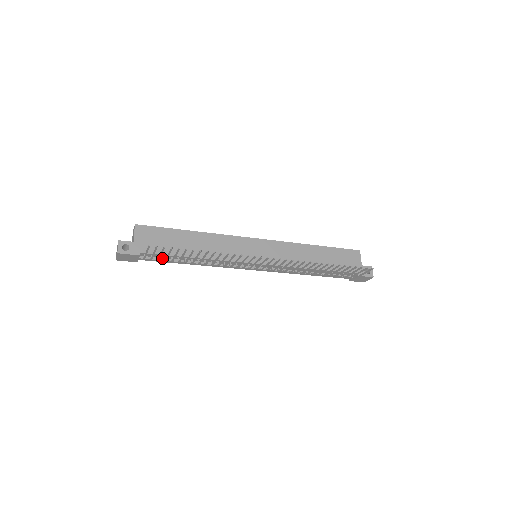
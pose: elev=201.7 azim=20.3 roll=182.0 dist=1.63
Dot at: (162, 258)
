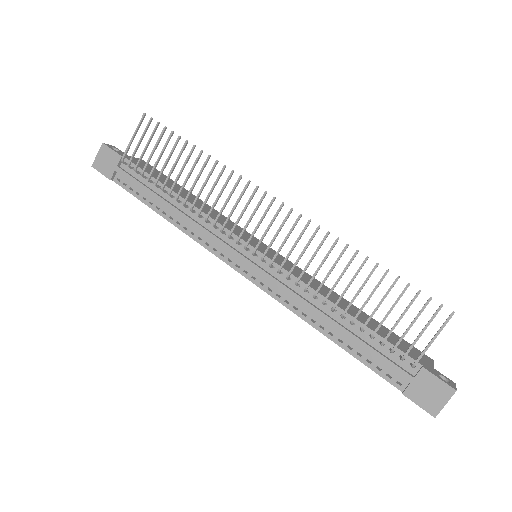
Dot at: (141, 182)
